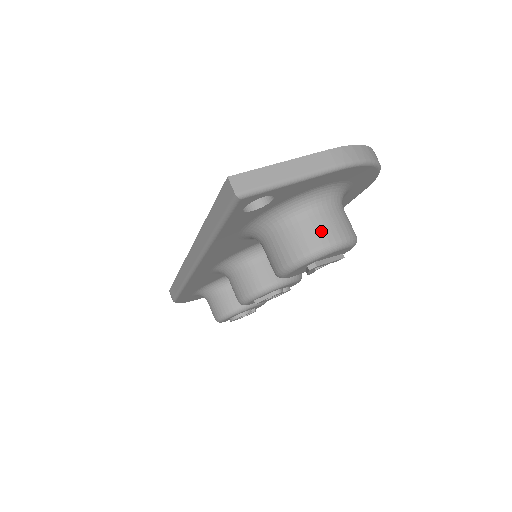
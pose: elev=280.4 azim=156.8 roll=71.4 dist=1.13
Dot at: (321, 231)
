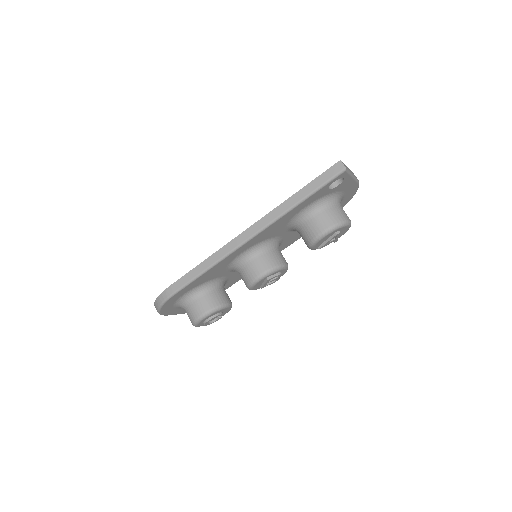
Dot at: (344, 213)
